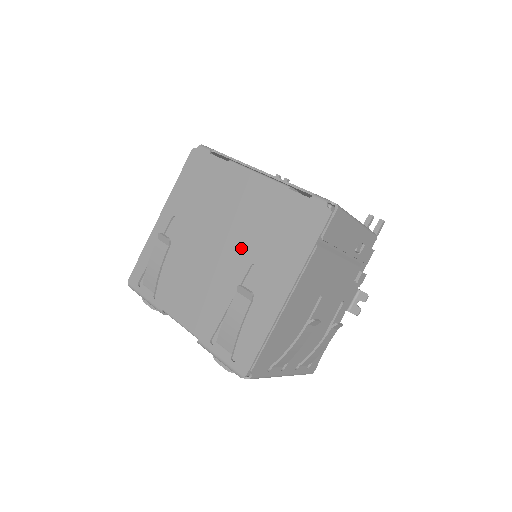
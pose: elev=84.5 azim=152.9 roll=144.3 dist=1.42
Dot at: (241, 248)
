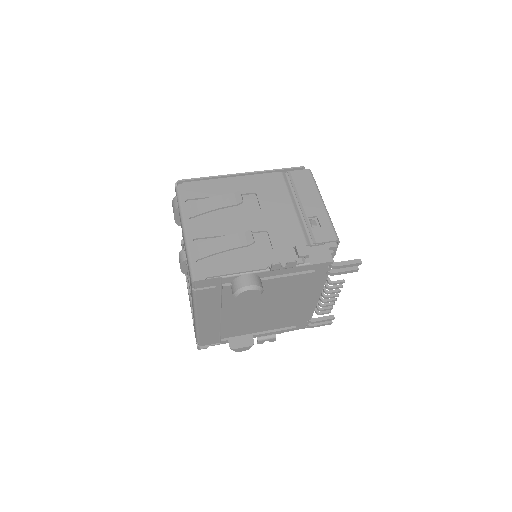
Dot at: occluded
